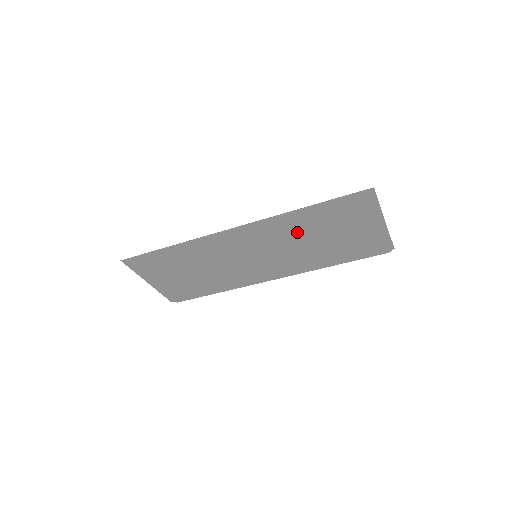
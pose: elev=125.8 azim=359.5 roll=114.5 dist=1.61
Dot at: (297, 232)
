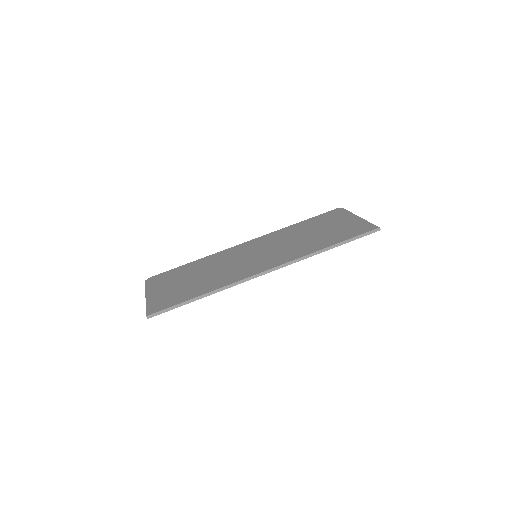
Dot at: (304, 246)
